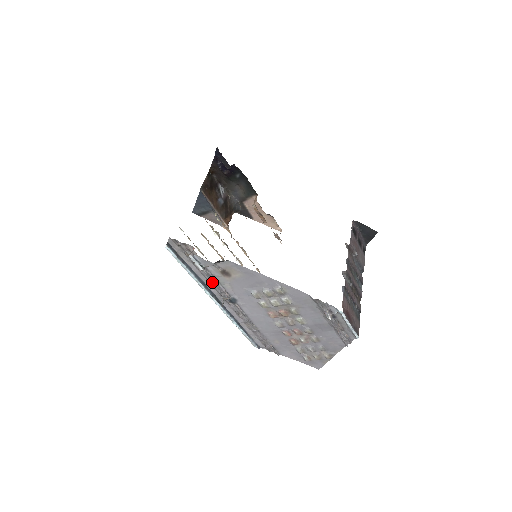
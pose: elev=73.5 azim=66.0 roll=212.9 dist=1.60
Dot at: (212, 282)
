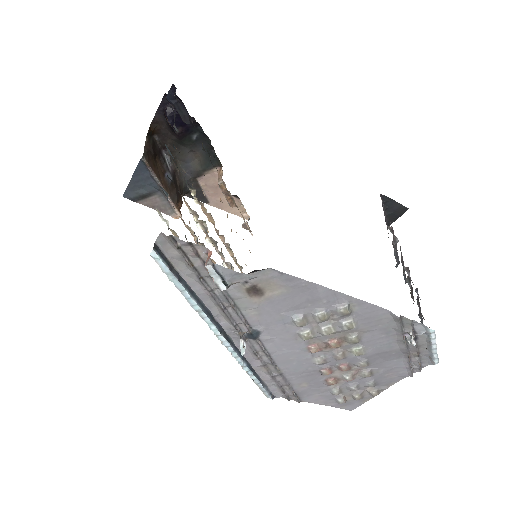
Dot at: (225, 309)
